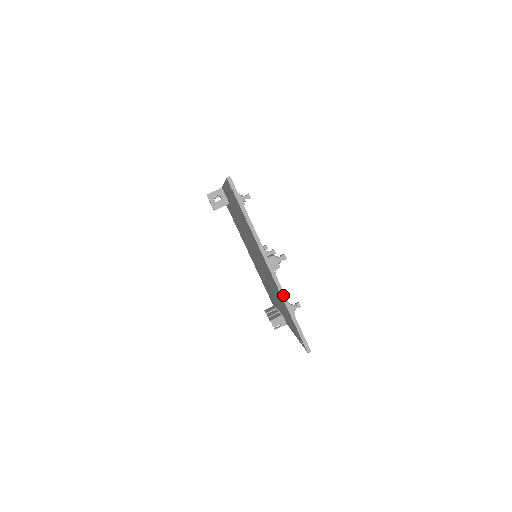
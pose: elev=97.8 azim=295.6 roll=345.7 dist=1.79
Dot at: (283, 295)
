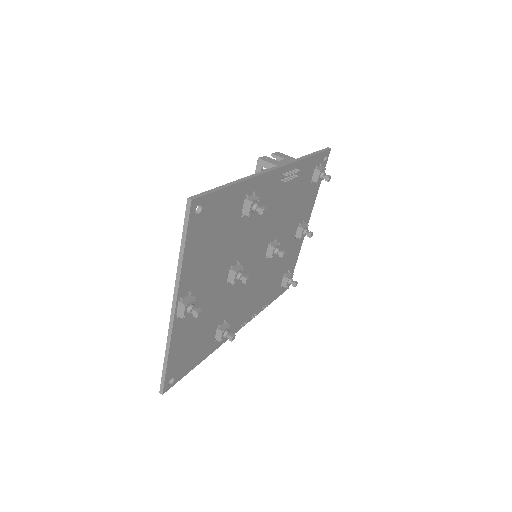
Dot at: (169, 339)
